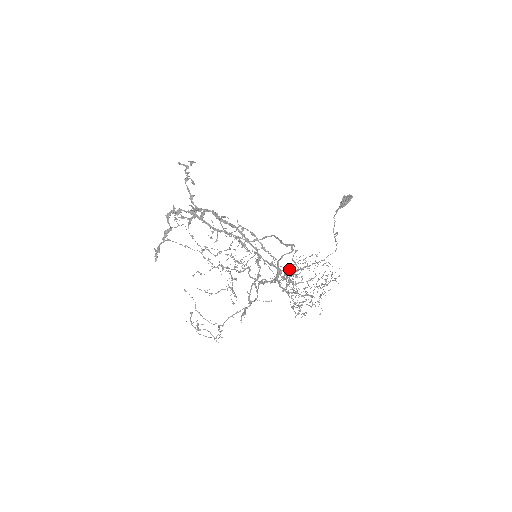
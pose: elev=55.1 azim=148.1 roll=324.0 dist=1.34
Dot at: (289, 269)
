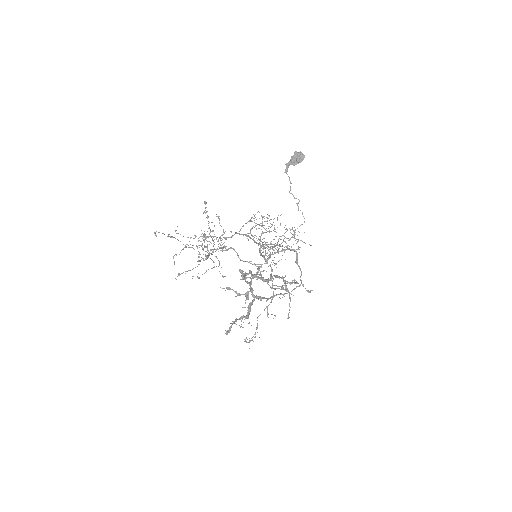
Dot at: (256, 229)
